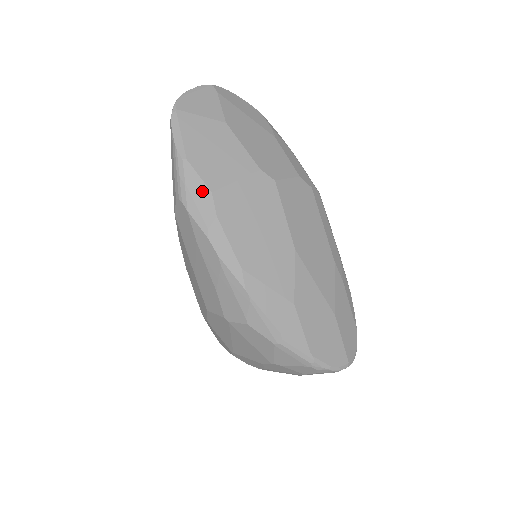
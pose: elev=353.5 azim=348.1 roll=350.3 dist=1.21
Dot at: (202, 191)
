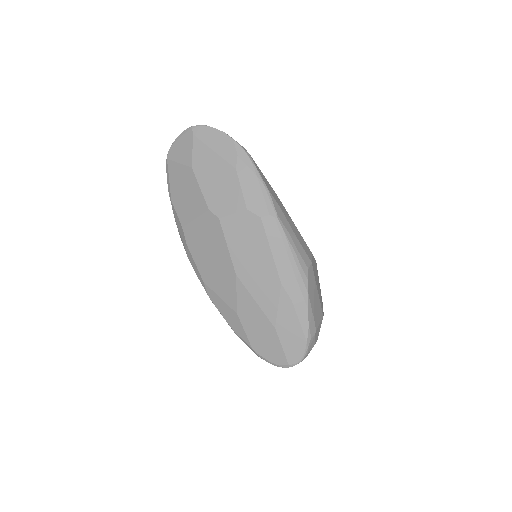
Dot at: (179, 225)
